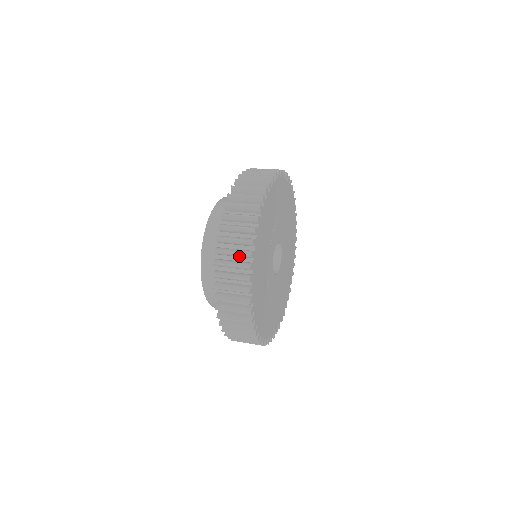
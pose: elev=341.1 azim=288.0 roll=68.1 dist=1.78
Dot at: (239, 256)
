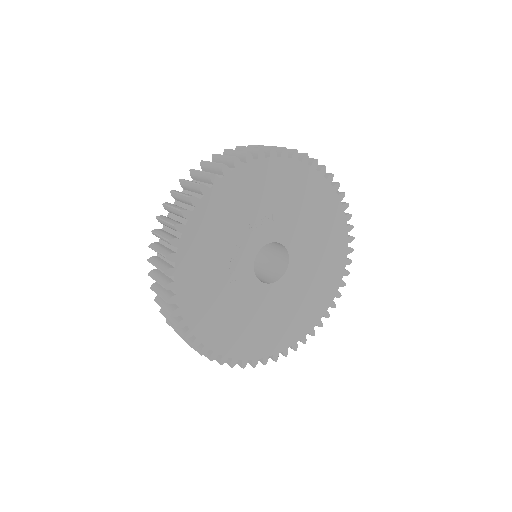
Dot at: (177, 214)
